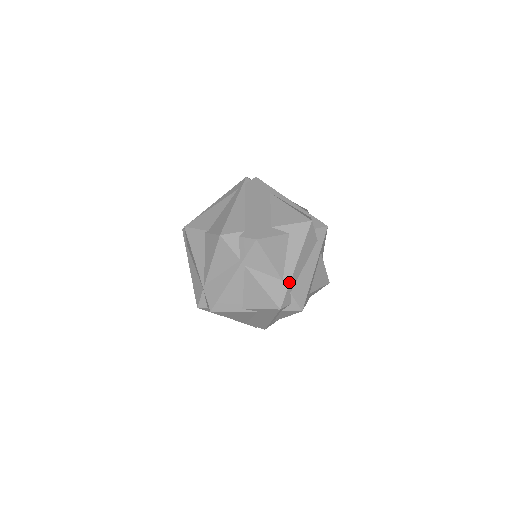
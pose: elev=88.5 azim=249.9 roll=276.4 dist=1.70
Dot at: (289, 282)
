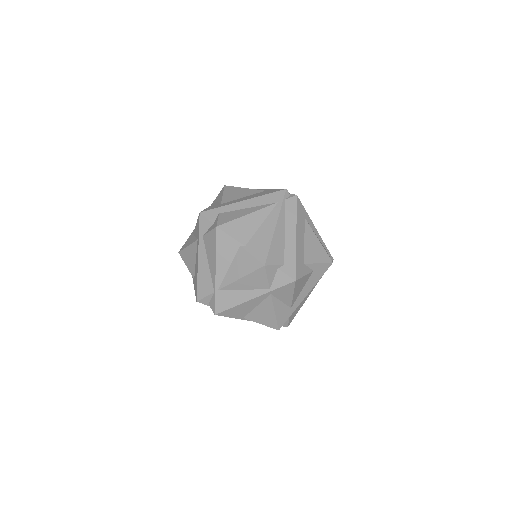
Dot at: occluded
